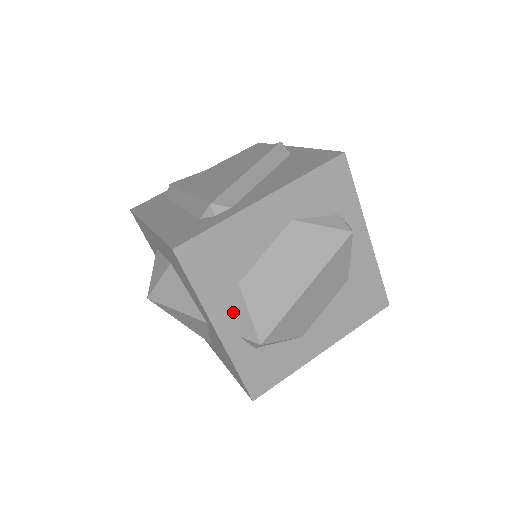
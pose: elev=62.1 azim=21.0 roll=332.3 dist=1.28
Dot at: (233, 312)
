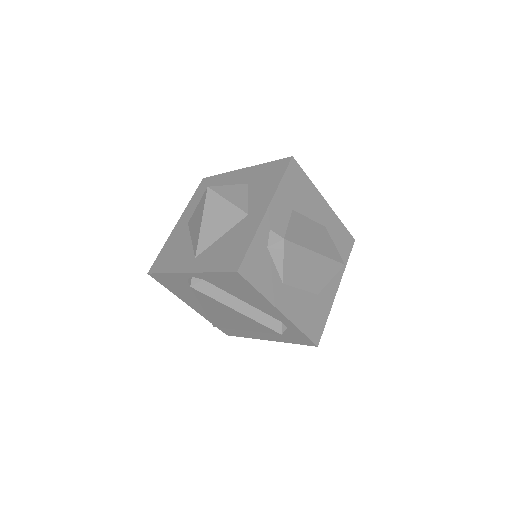
Dot at: (279, 215)
